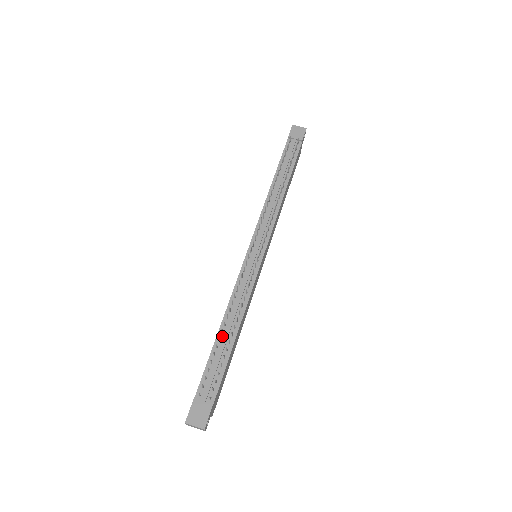
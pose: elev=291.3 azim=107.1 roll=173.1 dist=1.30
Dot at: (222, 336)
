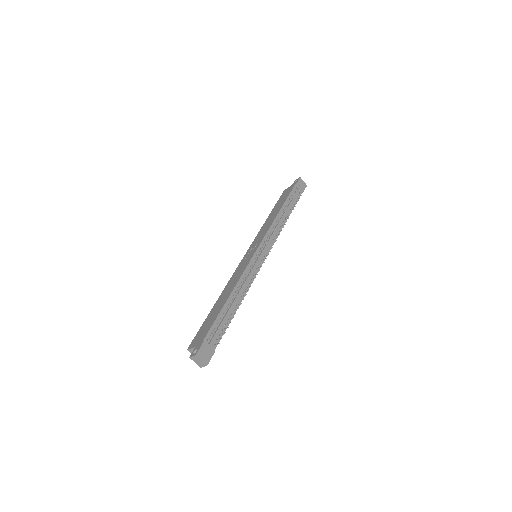
Dot at: (230, 303)
